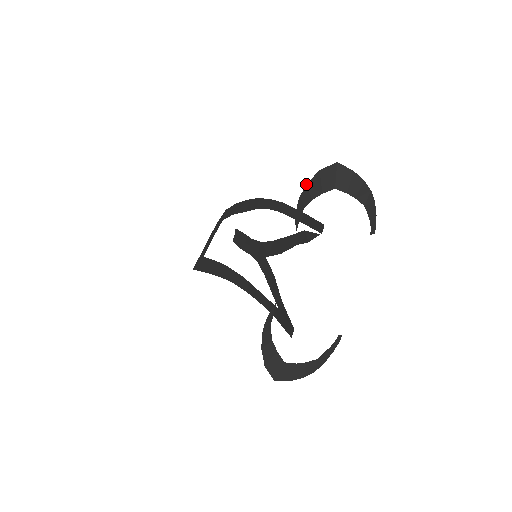
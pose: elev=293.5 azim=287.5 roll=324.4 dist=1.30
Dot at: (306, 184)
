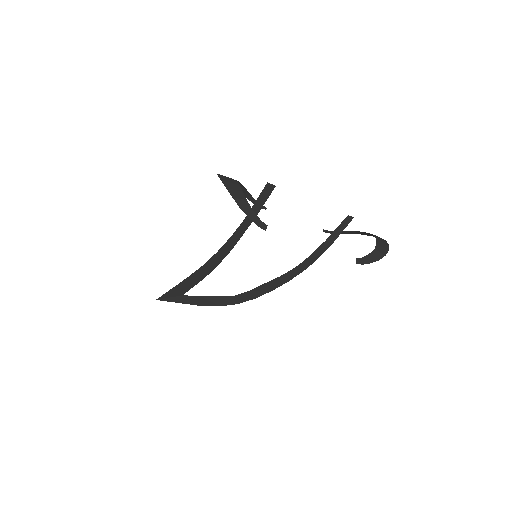
Dot at: occluded
